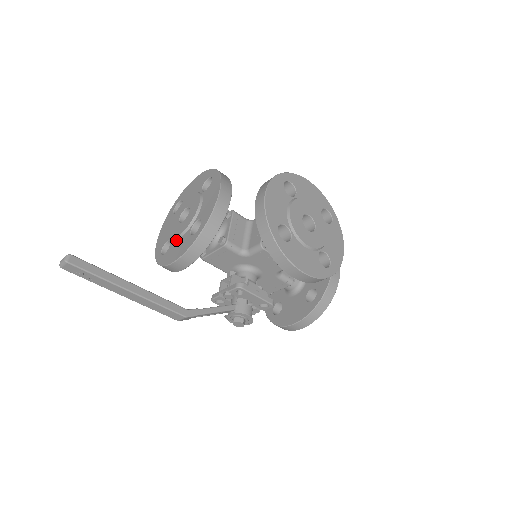
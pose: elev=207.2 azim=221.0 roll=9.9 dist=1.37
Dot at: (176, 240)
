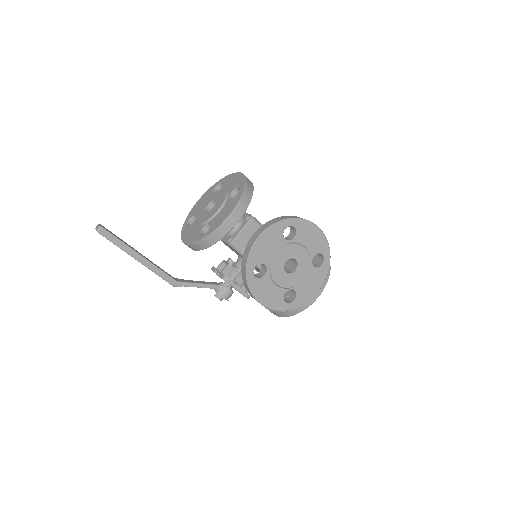
Dot at: (196, 223)
